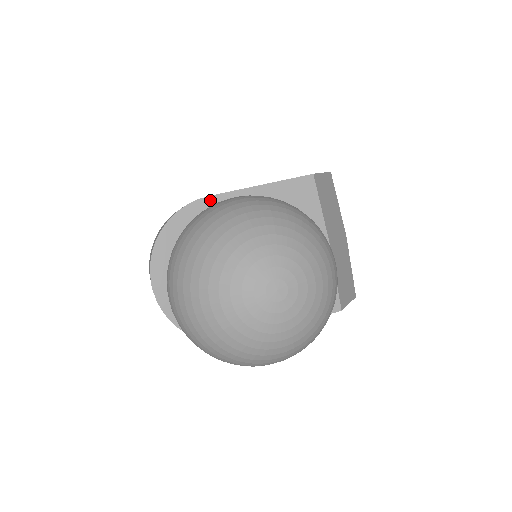
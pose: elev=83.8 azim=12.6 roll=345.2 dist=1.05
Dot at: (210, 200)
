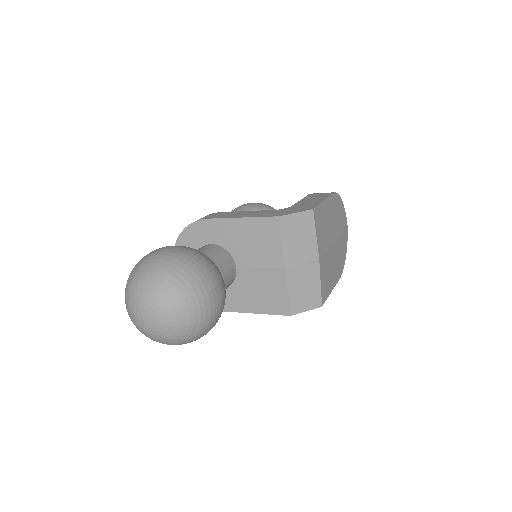
Dot at: (208, 221)
